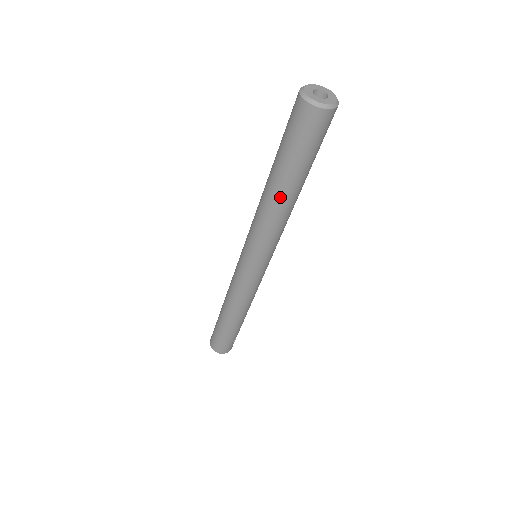
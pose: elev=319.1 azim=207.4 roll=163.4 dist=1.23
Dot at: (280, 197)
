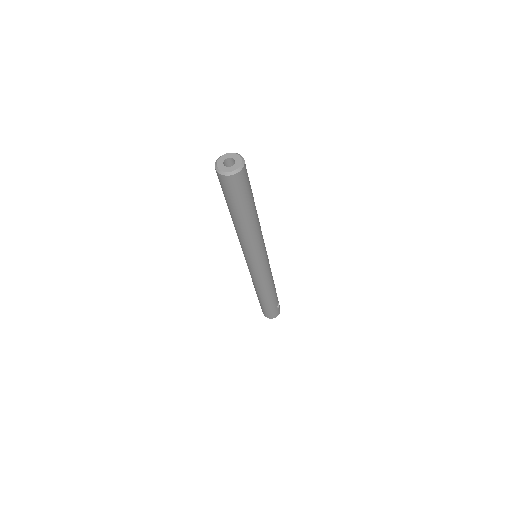
Dot at: (244, 225)
